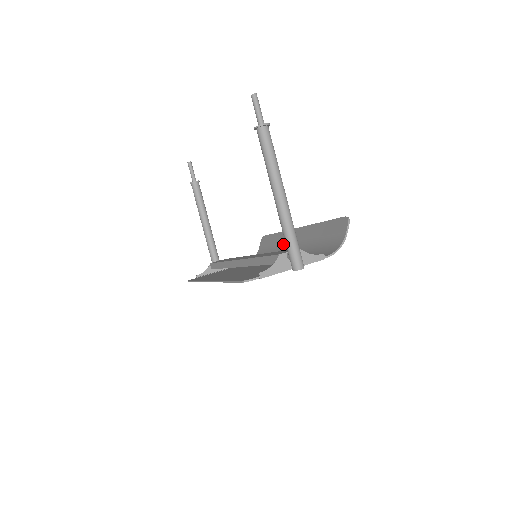
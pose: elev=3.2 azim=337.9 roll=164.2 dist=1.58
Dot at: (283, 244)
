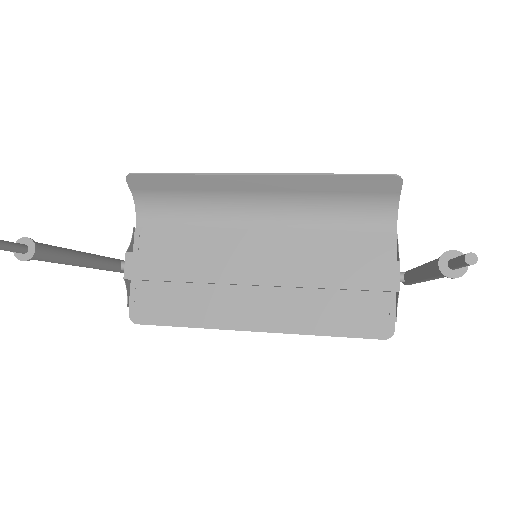
Dot at: (224, 192)
